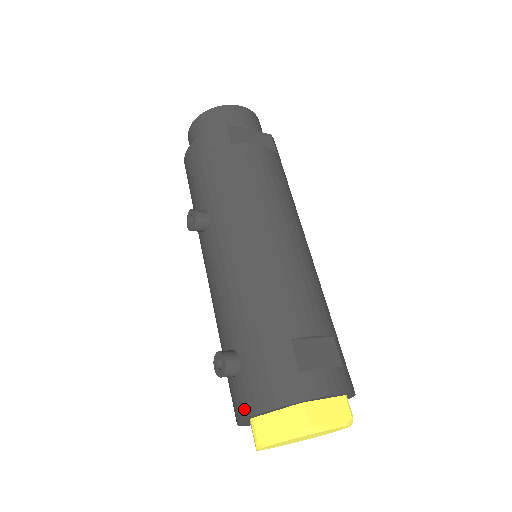
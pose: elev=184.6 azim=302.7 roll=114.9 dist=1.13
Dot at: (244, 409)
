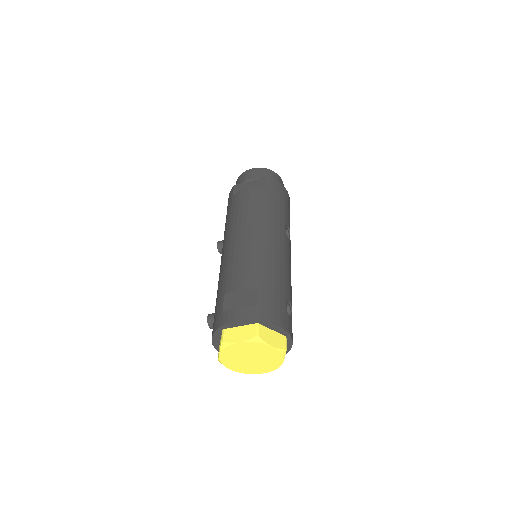
Dot at: occluded
